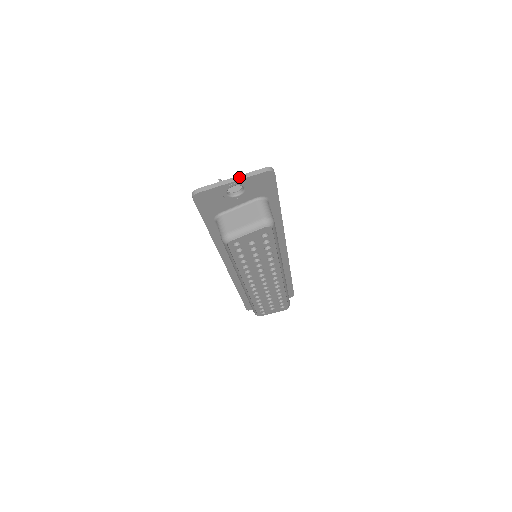
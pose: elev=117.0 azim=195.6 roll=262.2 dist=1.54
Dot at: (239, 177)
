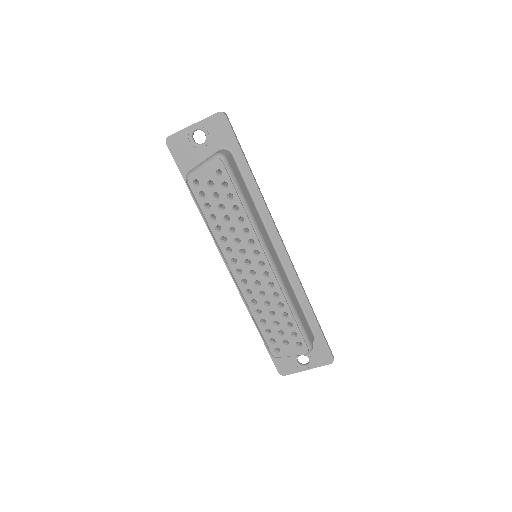
Dot at: (199, 121)
